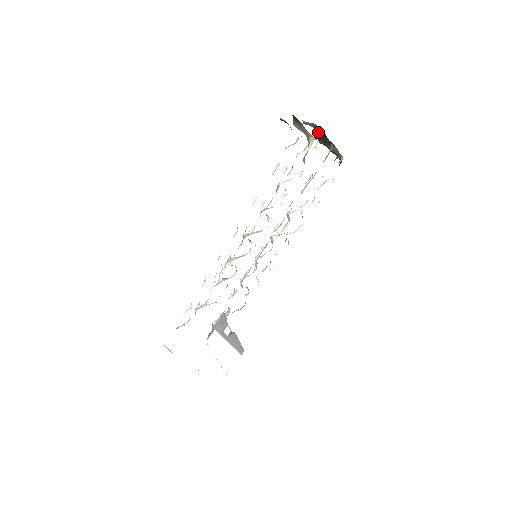
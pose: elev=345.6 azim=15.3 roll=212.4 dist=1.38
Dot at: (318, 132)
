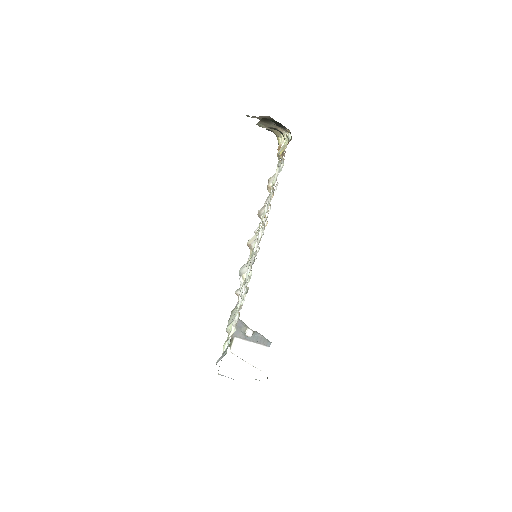
Dot at: occluded
